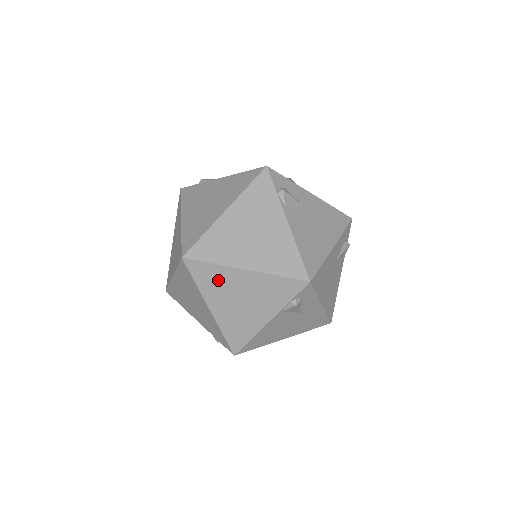
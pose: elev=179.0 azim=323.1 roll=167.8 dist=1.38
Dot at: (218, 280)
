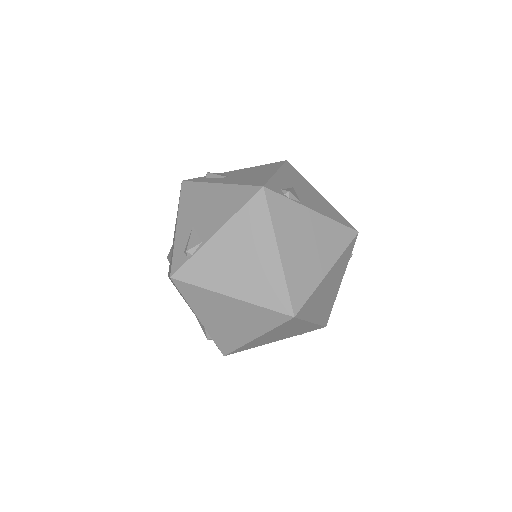
Dot at: (315, 299)
